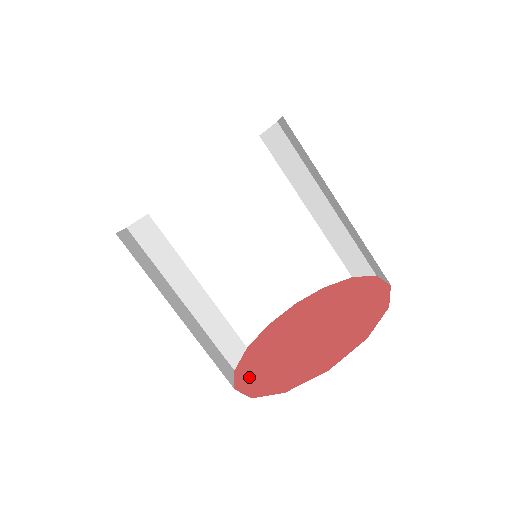
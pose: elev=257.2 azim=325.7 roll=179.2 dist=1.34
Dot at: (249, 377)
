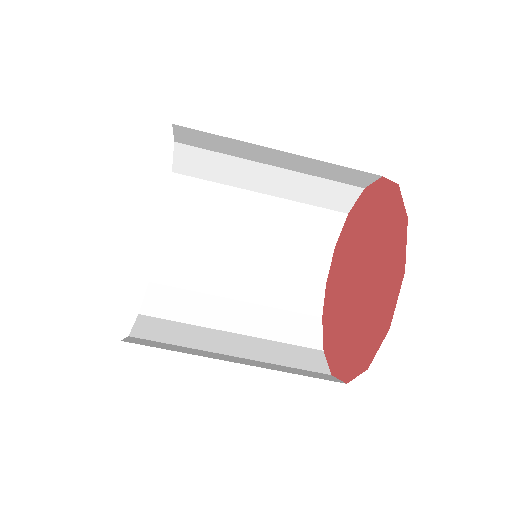
Dot at: (365, 348)
